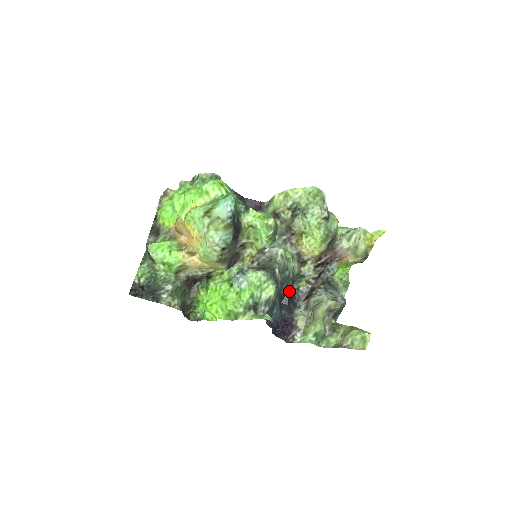
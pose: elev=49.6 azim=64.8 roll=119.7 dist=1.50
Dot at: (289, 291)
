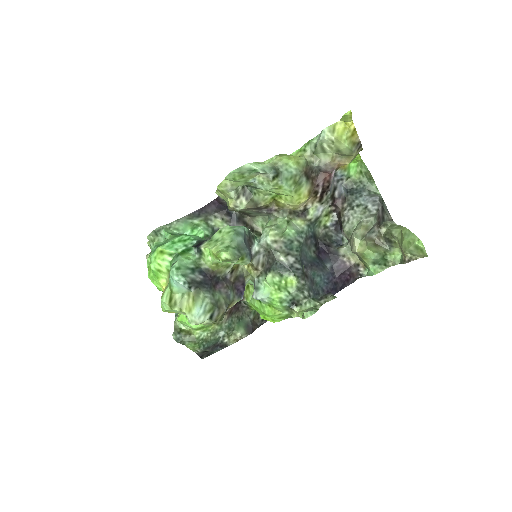
Dot at: (318, 240)
